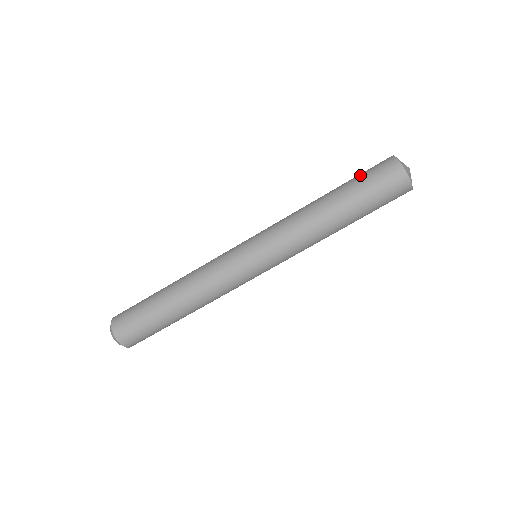
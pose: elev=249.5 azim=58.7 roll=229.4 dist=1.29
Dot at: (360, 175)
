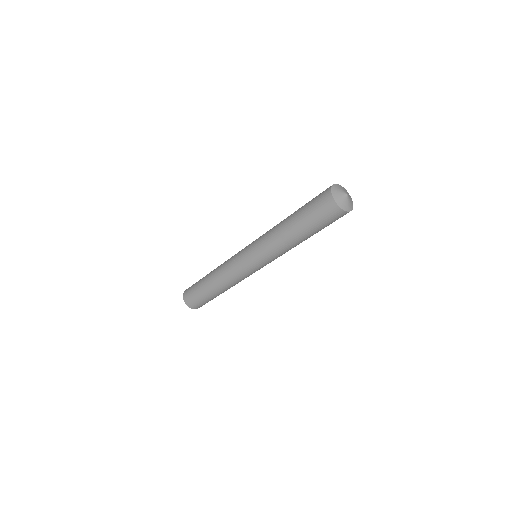
Dot at: (309, 204)
